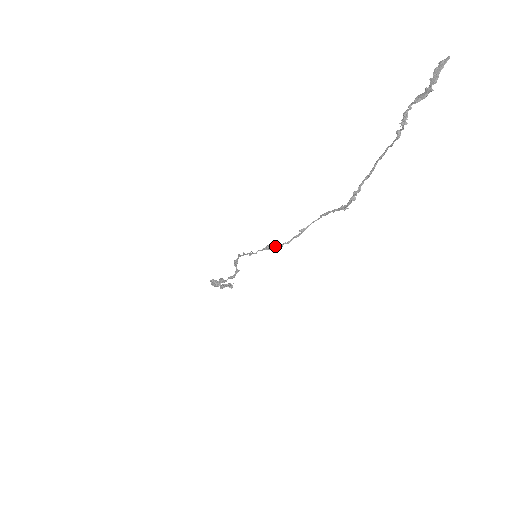
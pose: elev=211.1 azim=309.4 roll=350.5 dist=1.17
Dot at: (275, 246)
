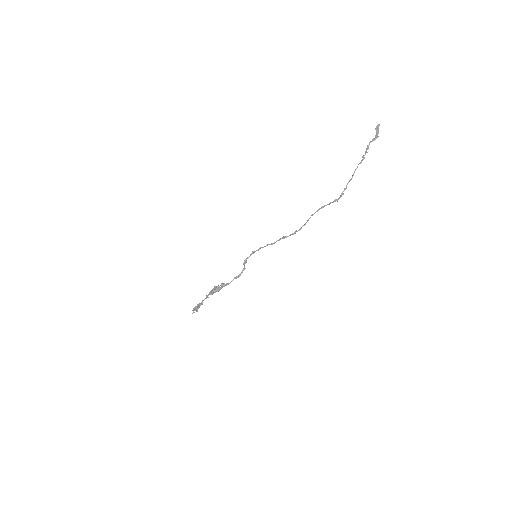
Dot at: (291, 234)
